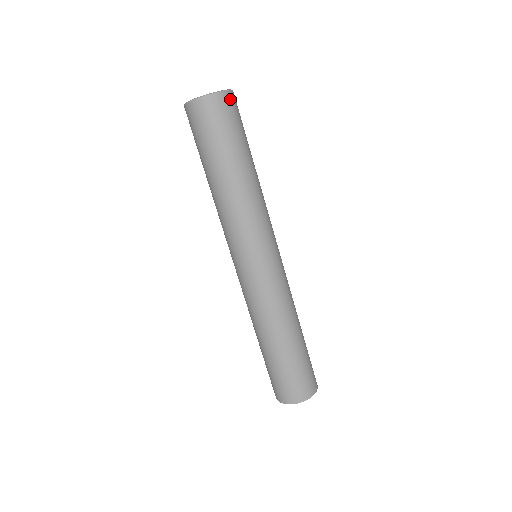
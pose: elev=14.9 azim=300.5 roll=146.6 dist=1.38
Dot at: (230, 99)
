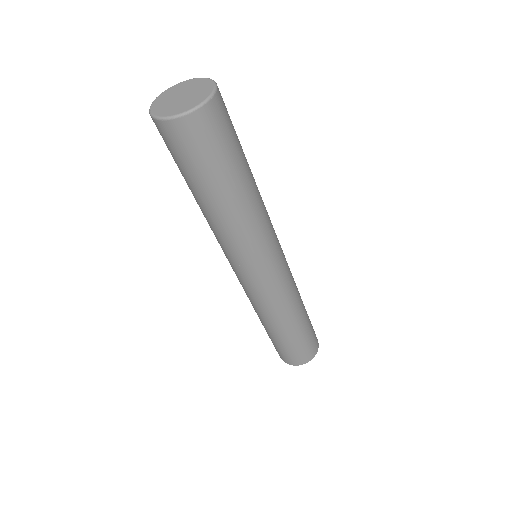
Dot at: (219, 104)
